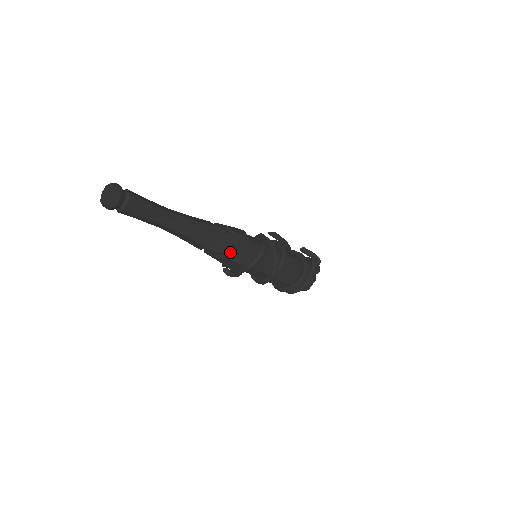
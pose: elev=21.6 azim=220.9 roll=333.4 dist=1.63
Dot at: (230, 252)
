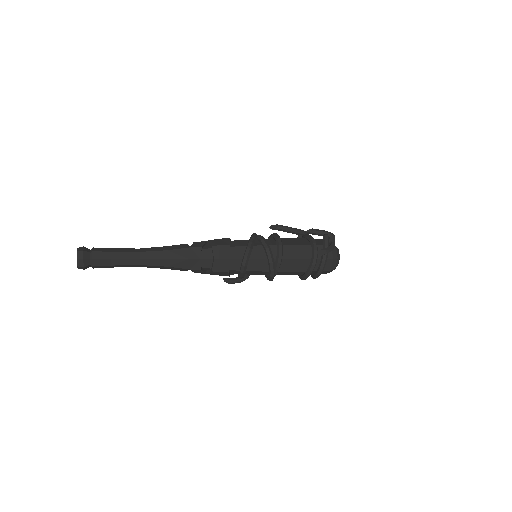
Dot at: (213, 265)
